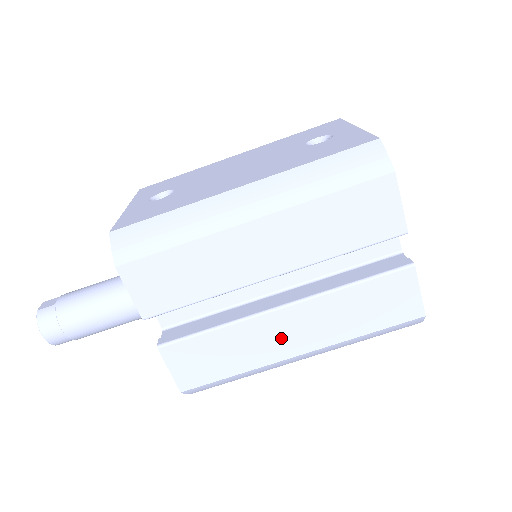
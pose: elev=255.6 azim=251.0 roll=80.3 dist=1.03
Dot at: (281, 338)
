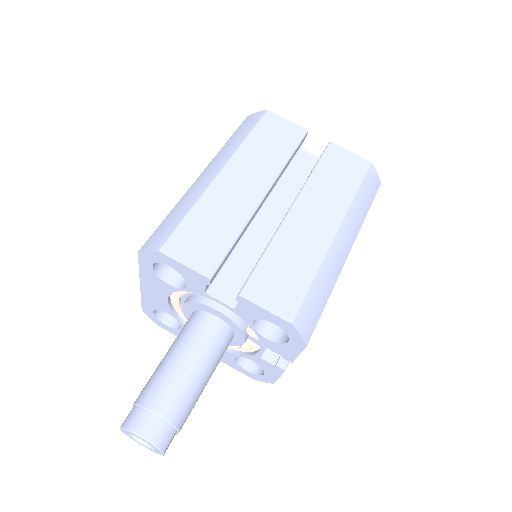
Dot at: (312, 229)
